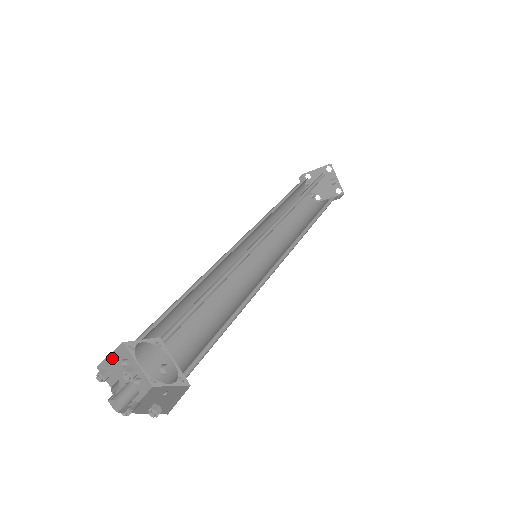
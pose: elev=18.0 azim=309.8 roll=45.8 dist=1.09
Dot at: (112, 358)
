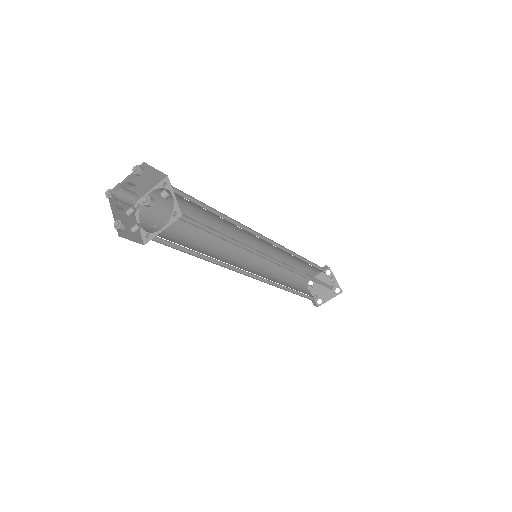
Dot at: (121, 203)
